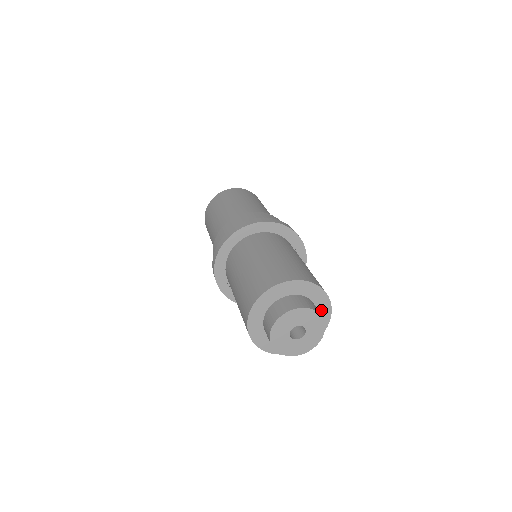
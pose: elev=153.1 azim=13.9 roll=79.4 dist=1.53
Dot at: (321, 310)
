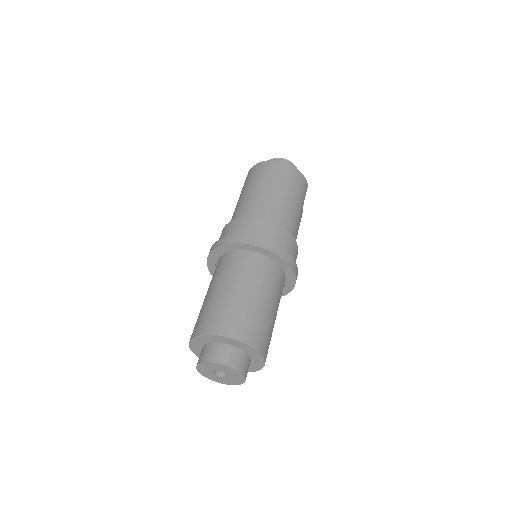
Dot at: (254, 363)
